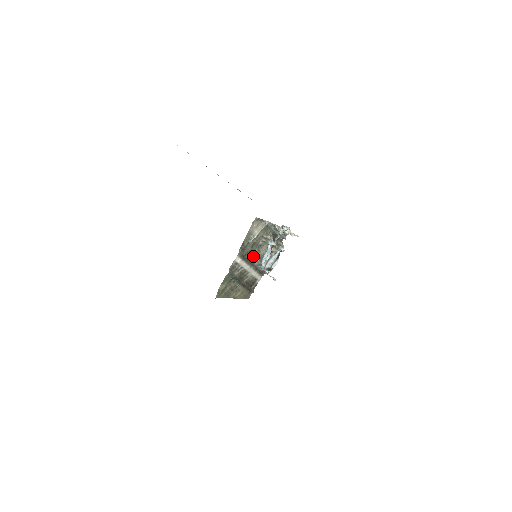
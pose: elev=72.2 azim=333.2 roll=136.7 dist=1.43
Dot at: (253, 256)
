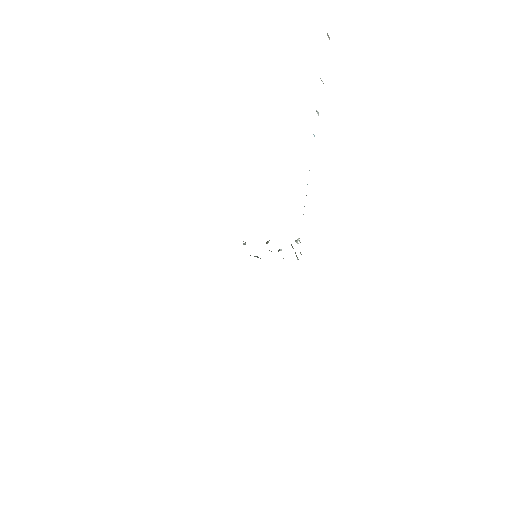
Dot at: occluded
